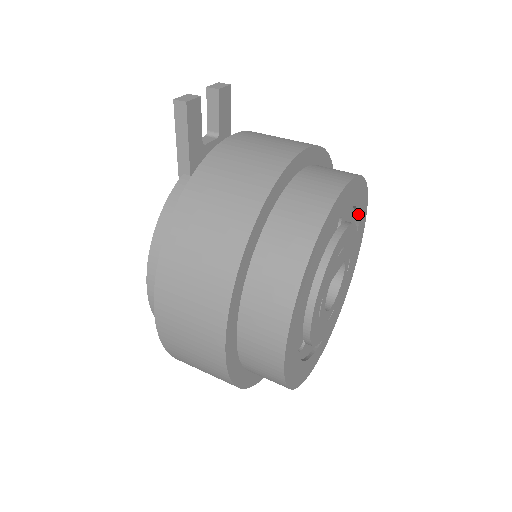
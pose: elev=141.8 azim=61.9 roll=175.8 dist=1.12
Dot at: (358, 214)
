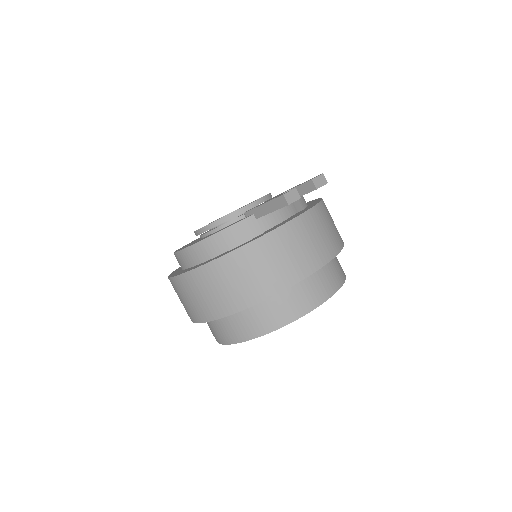
Dot at: occluded
